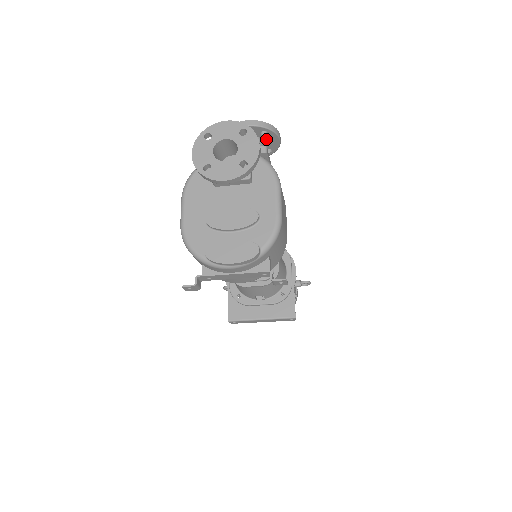
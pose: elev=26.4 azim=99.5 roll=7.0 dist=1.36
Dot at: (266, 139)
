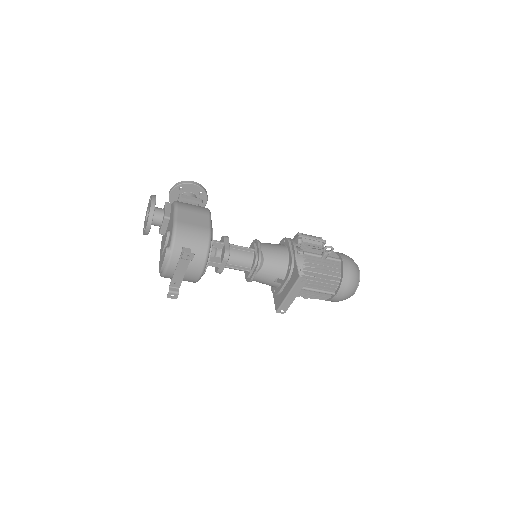
Dot at: (188, 190)
